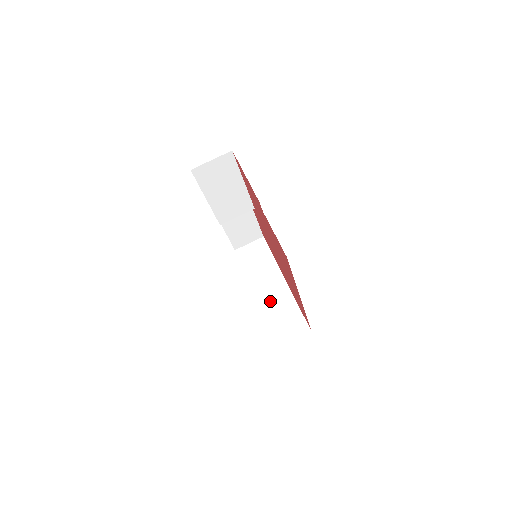
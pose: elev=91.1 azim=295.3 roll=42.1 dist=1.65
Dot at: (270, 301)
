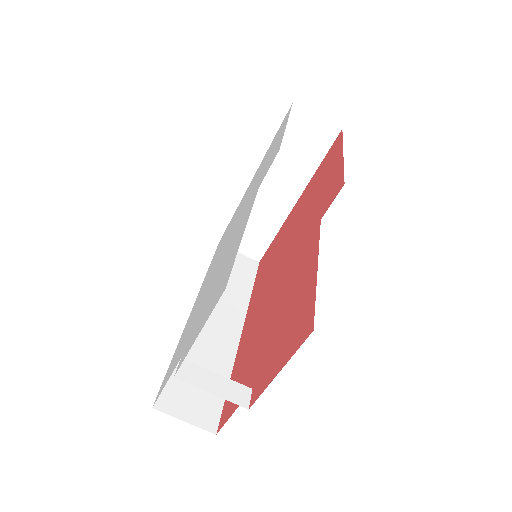
Dot at: (258, 202)
